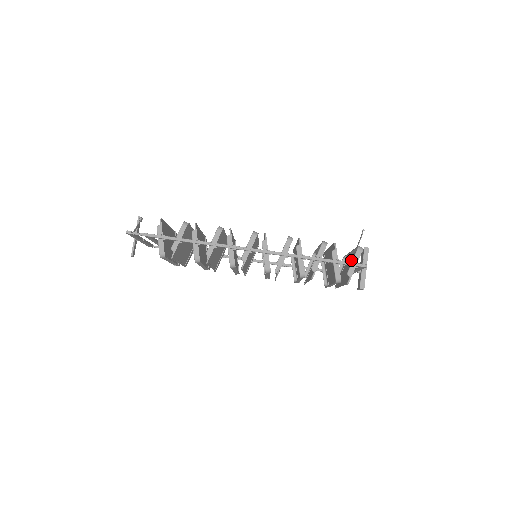
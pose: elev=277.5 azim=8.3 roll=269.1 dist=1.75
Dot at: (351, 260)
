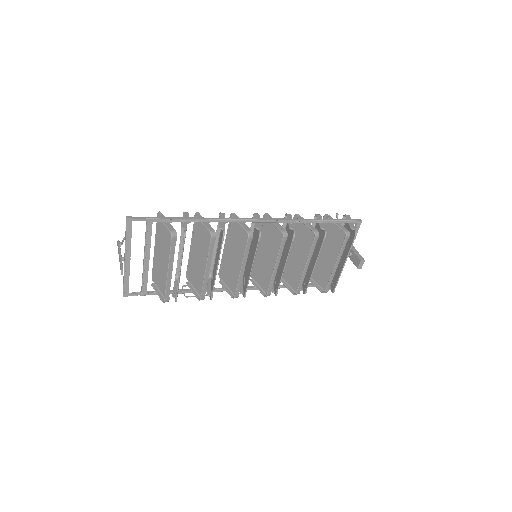
Dot at: occluded
